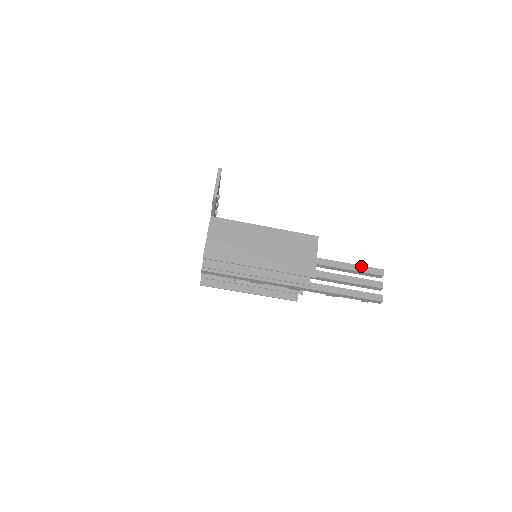
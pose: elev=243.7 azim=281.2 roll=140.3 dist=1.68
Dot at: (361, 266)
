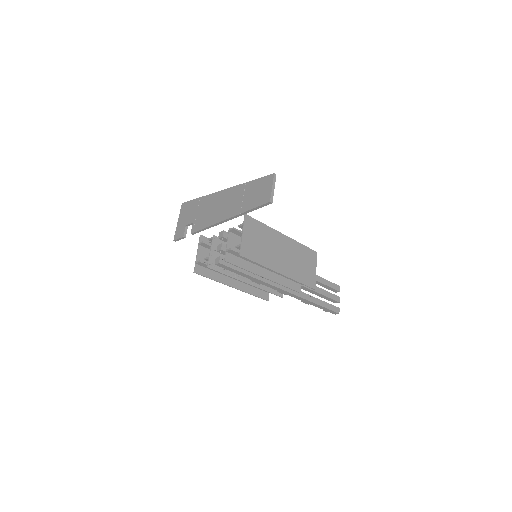
Dot at: (328, 281)
